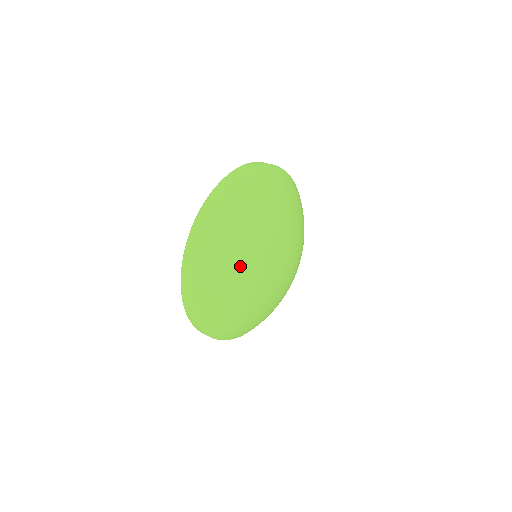
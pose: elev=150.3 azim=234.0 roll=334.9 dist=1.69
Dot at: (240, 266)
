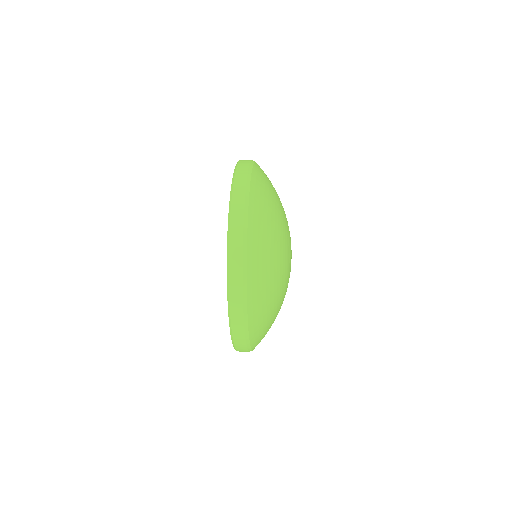
Dot at: (278, 203)
